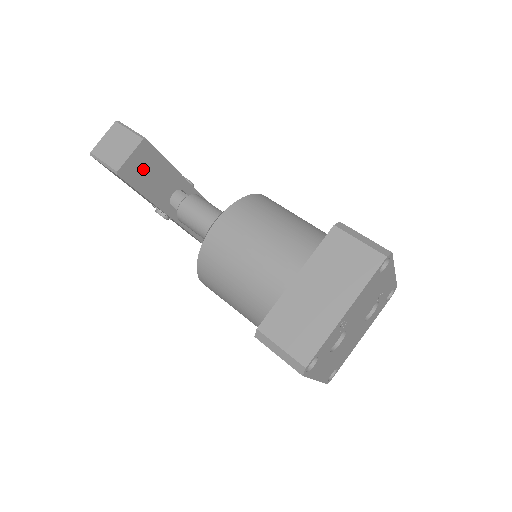
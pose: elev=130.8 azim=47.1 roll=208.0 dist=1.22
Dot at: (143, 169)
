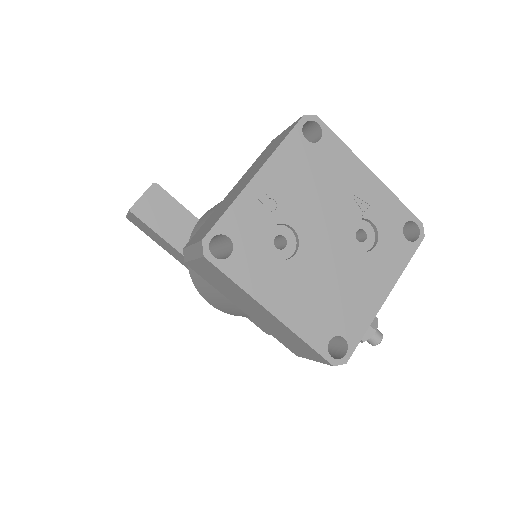
Dot at: (158, 211)
